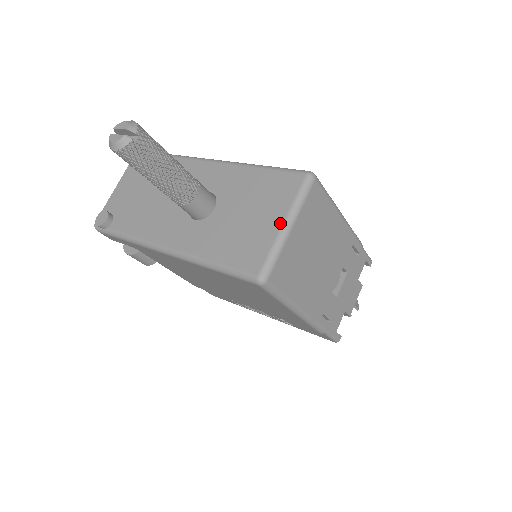
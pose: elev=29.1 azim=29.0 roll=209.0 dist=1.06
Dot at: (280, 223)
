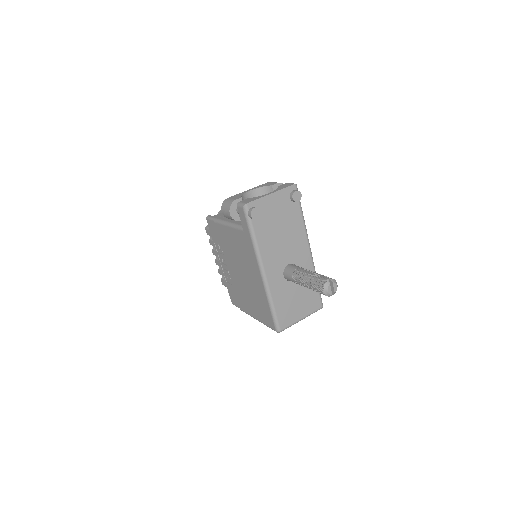
Dot at: (302, 317)
